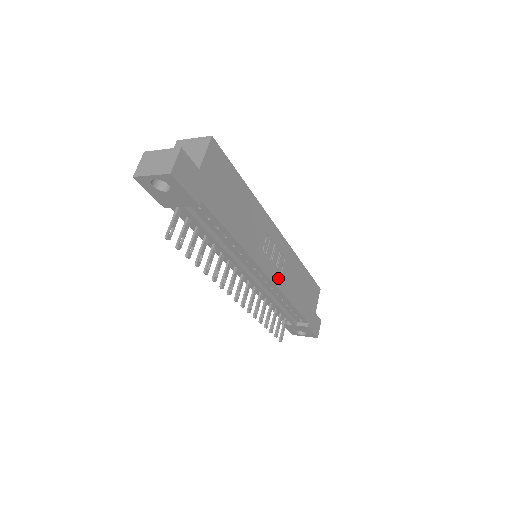
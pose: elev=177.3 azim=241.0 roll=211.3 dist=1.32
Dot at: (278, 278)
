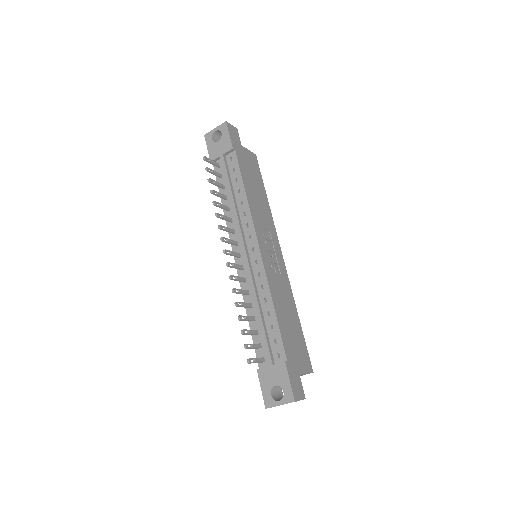
Dot at: (268, 268)
